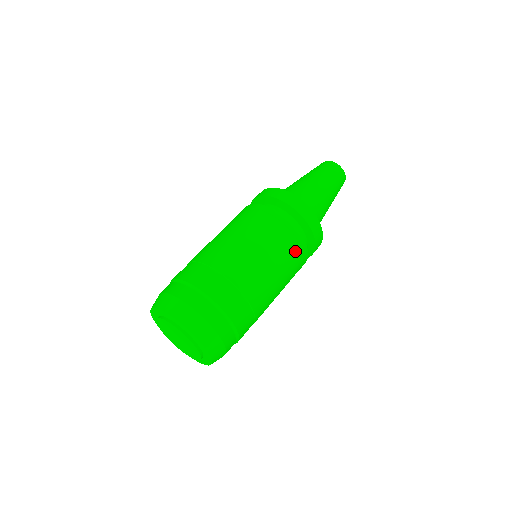
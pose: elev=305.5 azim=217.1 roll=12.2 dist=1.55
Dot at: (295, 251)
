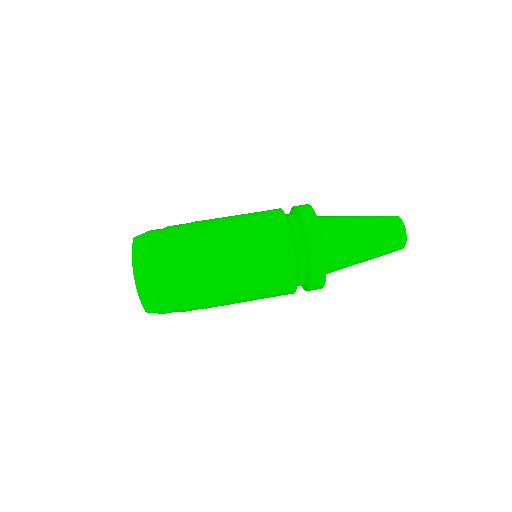
Dot at: occluded
